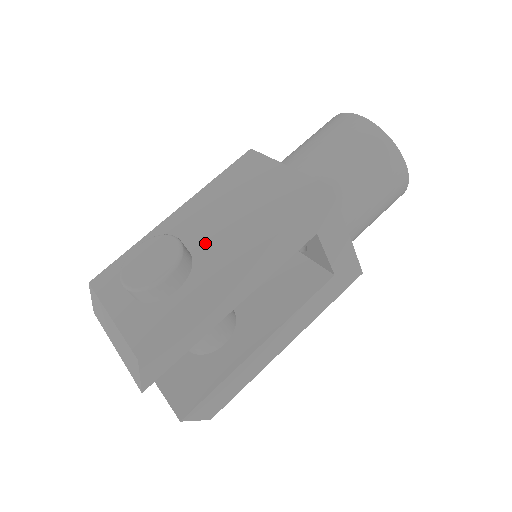
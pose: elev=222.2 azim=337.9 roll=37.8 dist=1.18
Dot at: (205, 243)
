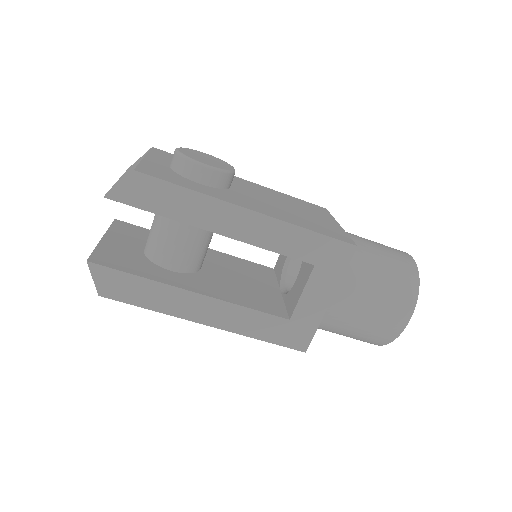
Dot at: (245, 193)
